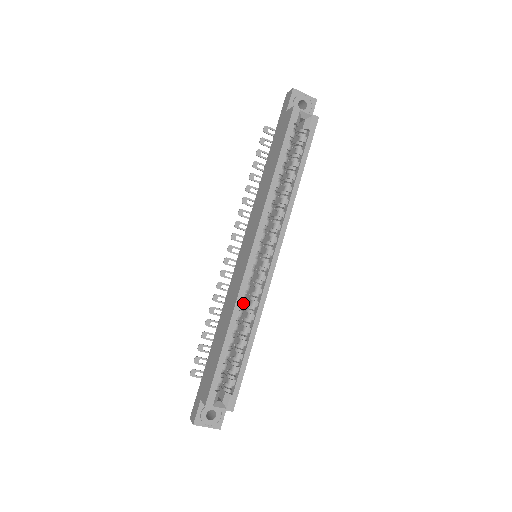
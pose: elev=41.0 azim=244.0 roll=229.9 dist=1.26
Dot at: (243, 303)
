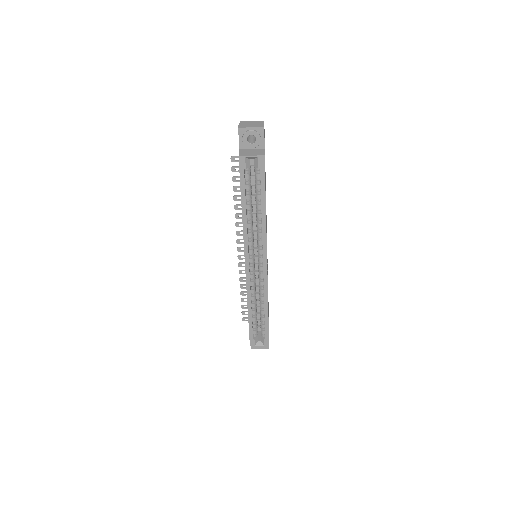
Dot at: (253, 293)
